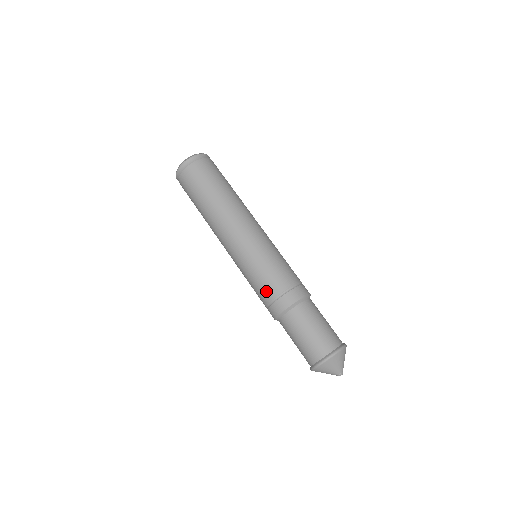
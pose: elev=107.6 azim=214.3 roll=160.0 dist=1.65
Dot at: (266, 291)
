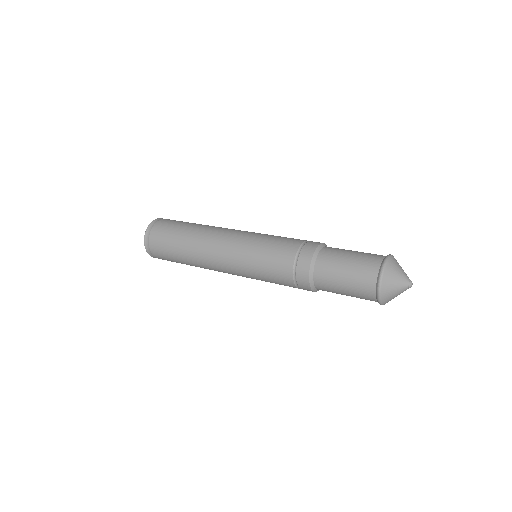
Dot at: (296, 239)
